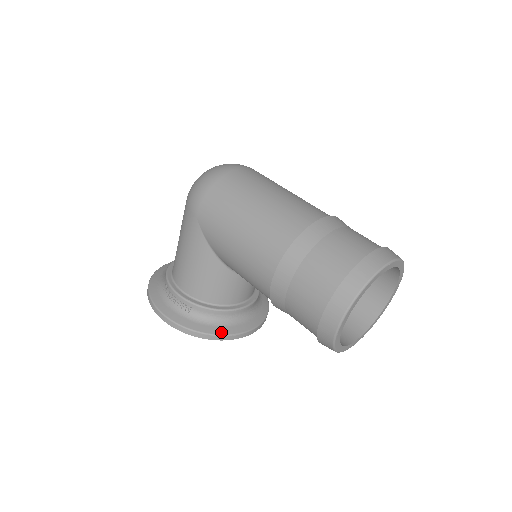
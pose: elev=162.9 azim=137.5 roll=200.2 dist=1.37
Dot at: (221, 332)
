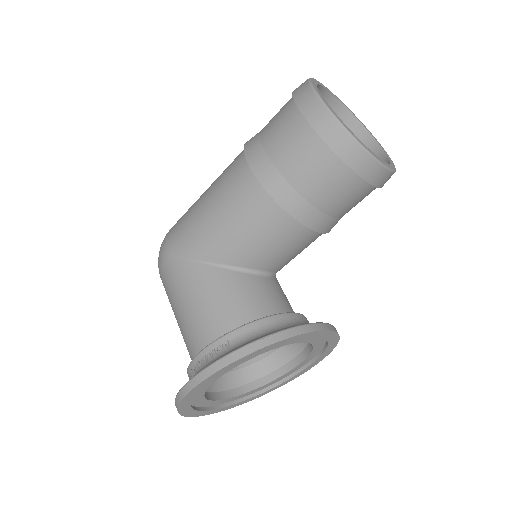
Dot at: (281, 330)
